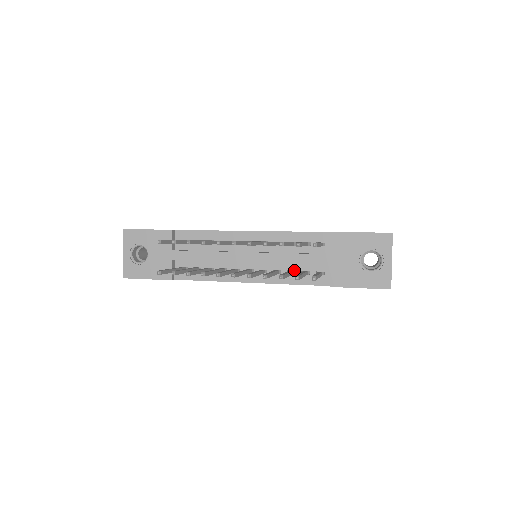
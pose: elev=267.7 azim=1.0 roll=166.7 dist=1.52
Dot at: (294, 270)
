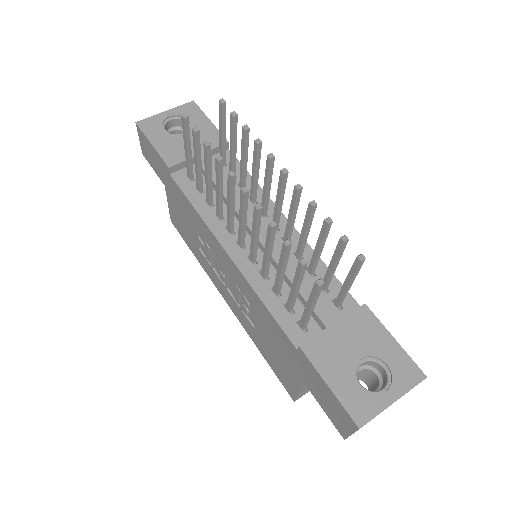
Dot at: (282, 293)
